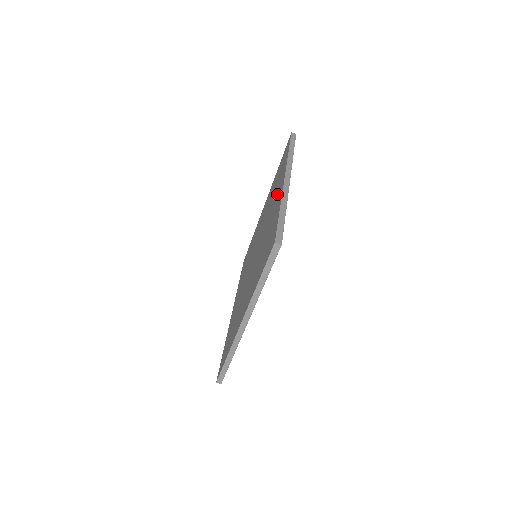
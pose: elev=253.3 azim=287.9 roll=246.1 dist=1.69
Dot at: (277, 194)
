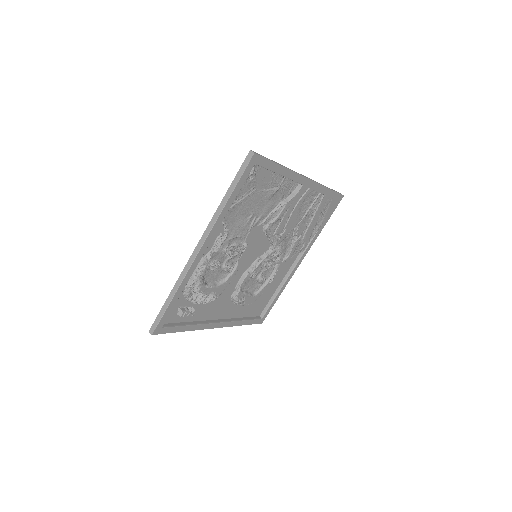
Dot at: occluded
